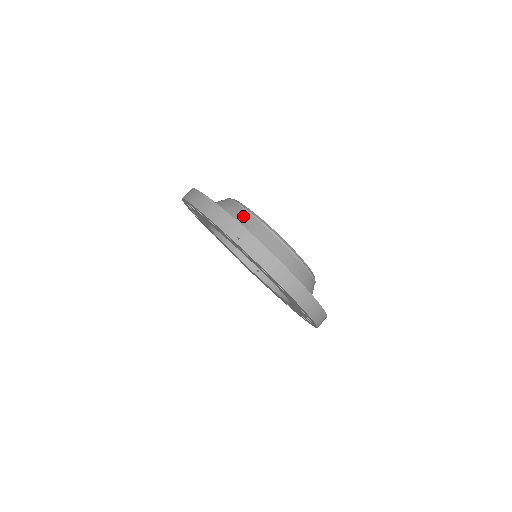
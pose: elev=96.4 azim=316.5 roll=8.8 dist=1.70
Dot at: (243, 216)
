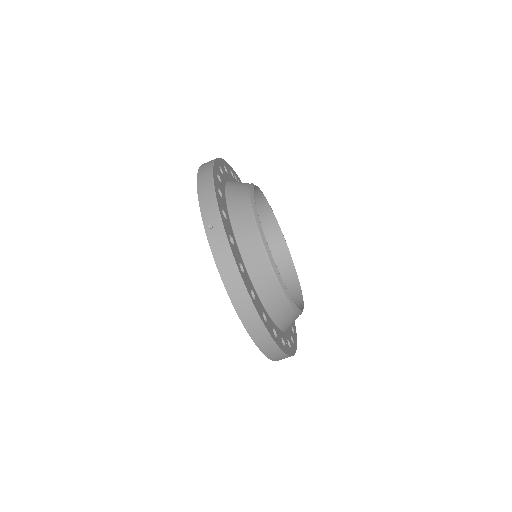
Dot at: (242, 208)
